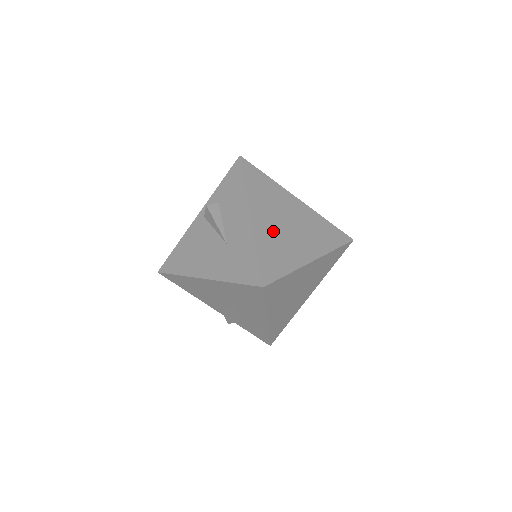
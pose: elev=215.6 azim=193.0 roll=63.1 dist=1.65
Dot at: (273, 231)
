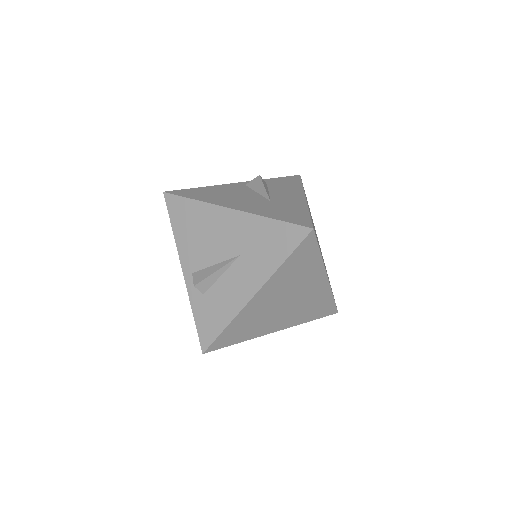
Dot at: occluded
